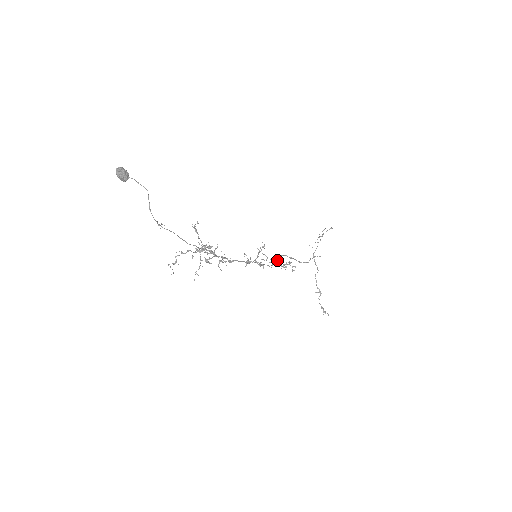
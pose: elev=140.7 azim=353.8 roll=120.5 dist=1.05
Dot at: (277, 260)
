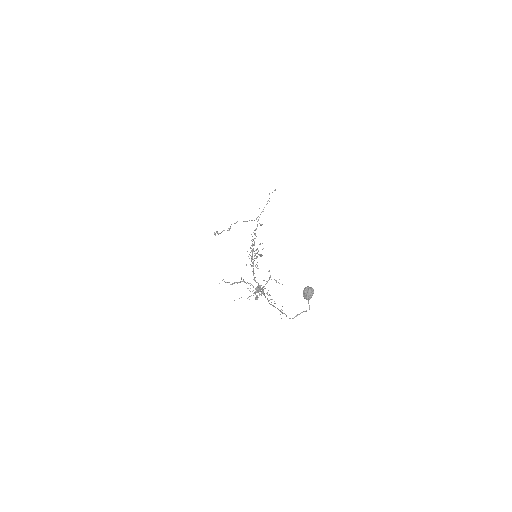
Dot at: (254, 245)
